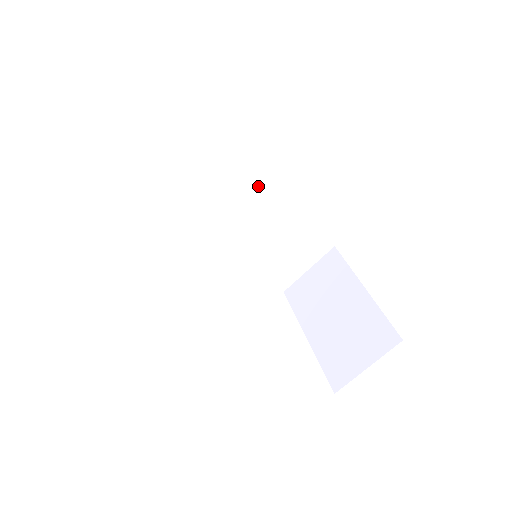
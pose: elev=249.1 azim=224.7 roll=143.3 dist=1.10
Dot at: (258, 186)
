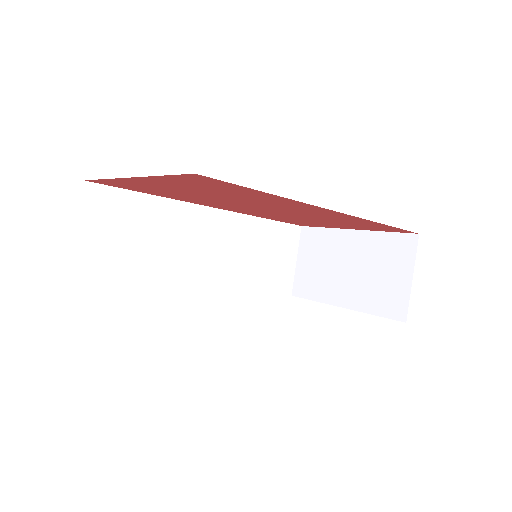
Dot at: (209, 213)
